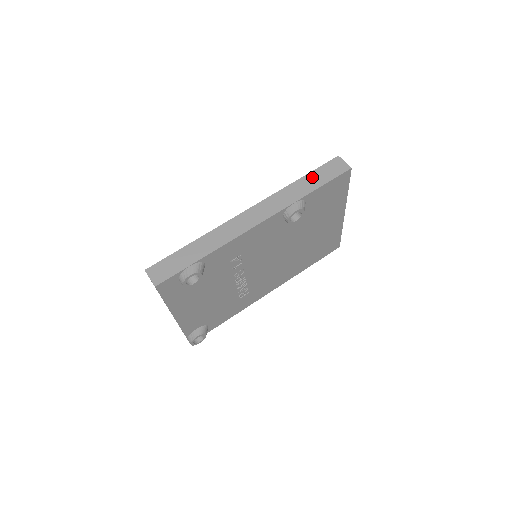
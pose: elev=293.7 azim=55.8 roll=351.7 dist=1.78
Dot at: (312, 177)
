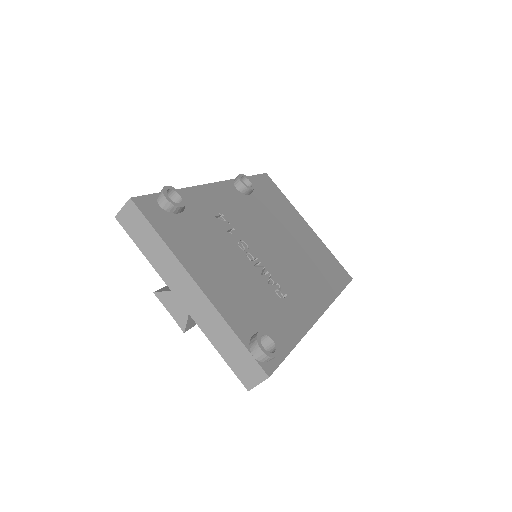
Dot at: occluded
